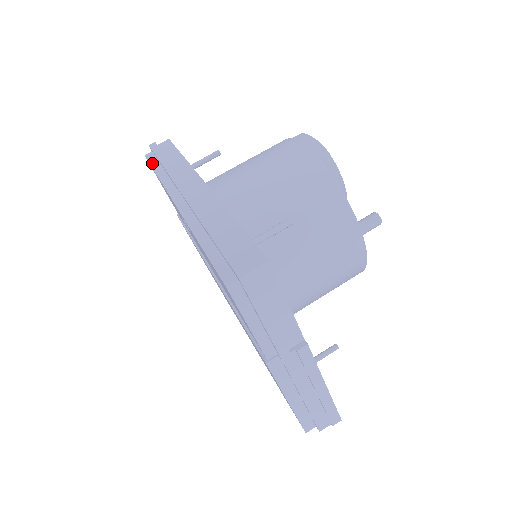
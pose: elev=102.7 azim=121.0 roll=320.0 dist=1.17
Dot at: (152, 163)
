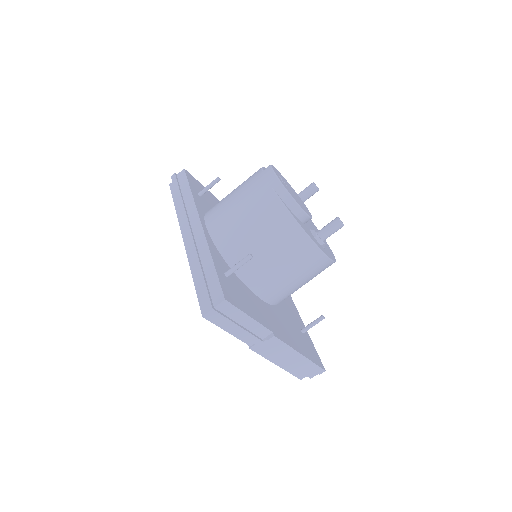
Dot at: (173, 194)
